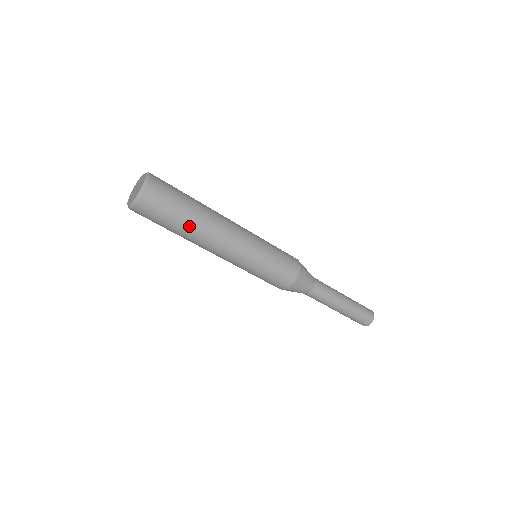
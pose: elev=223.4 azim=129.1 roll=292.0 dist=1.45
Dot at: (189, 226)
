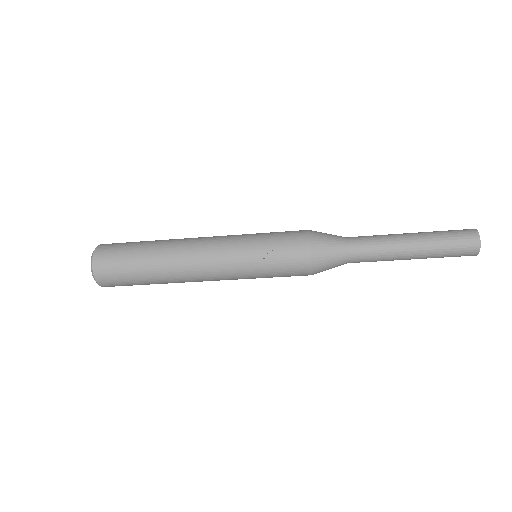
Dot at: (154, 278)
